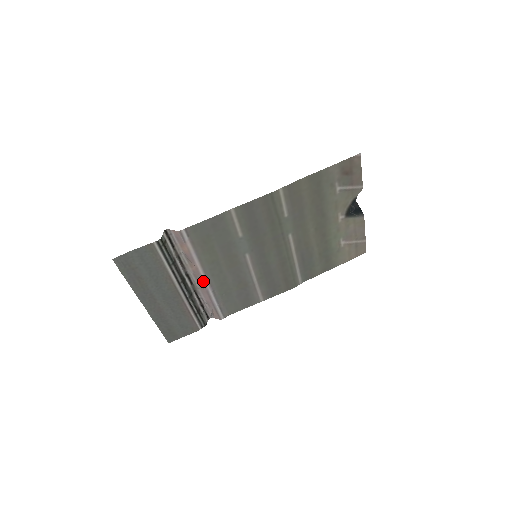
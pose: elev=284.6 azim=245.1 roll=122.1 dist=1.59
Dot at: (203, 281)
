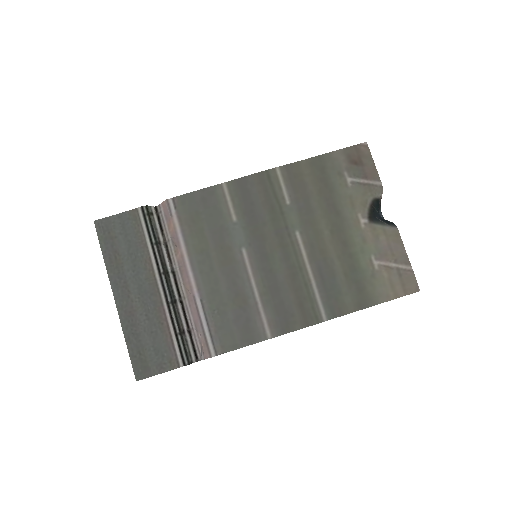
Dot at: (189, 279)
